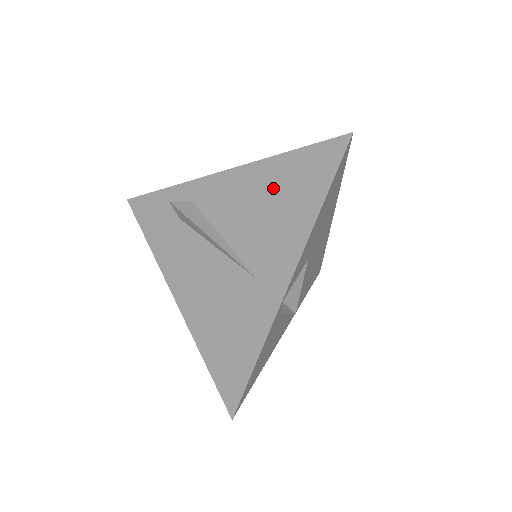
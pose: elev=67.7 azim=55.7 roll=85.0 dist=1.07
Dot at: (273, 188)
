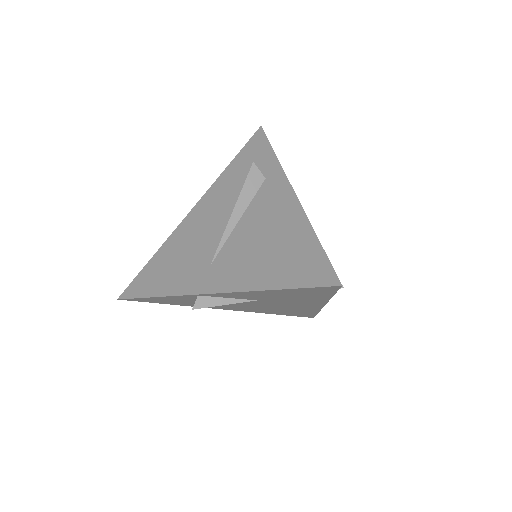
Dot at: (283, 240)
